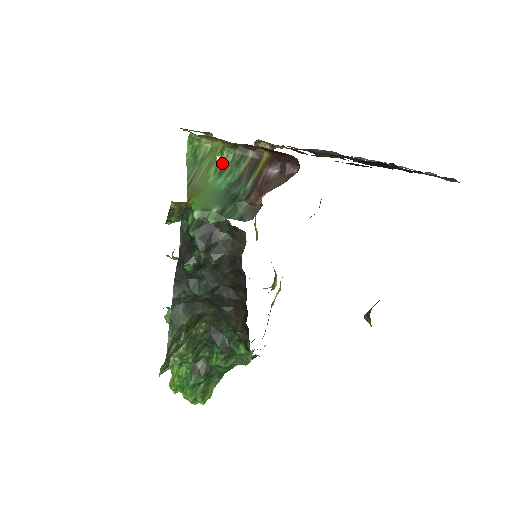
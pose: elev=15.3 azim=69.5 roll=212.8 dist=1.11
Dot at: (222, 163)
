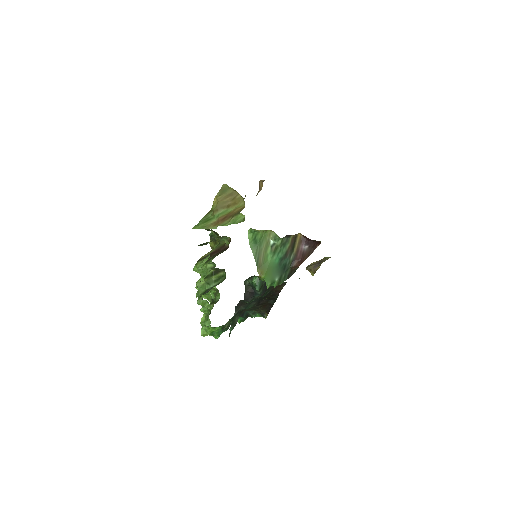
Dot at: (274, 245)
